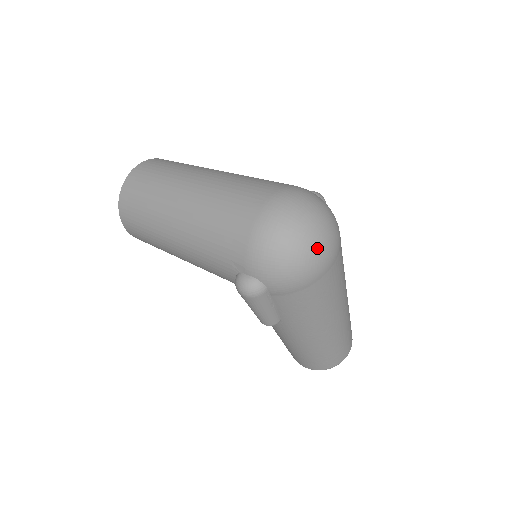
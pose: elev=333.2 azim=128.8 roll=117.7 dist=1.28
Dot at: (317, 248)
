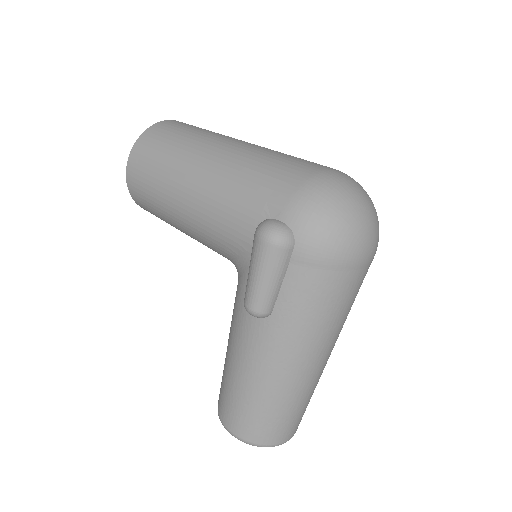
Dot at: (367, 229)
